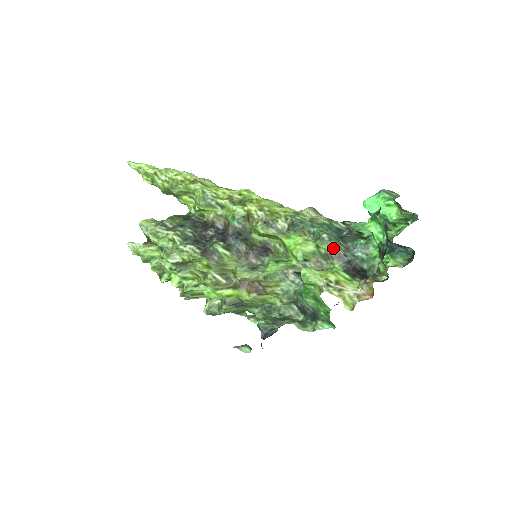
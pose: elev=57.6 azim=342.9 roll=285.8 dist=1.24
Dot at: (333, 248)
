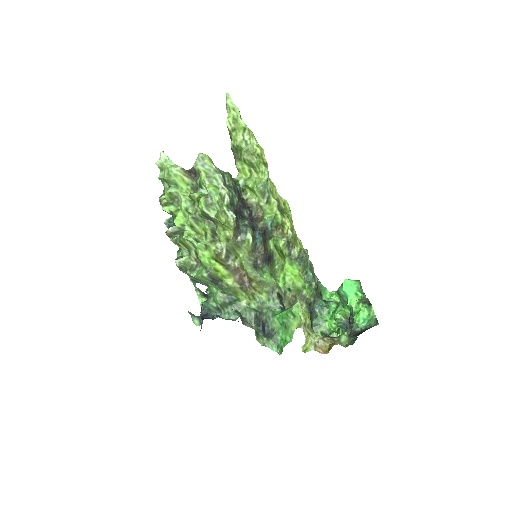
Dot at: (312, 296)
